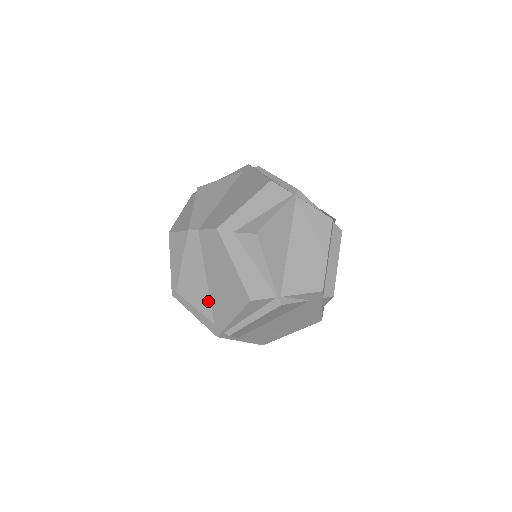
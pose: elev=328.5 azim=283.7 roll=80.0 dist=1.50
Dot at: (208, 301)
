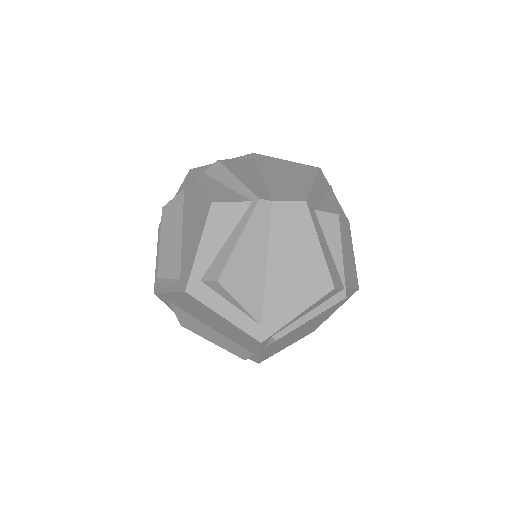
Dot at: (261, 294)
